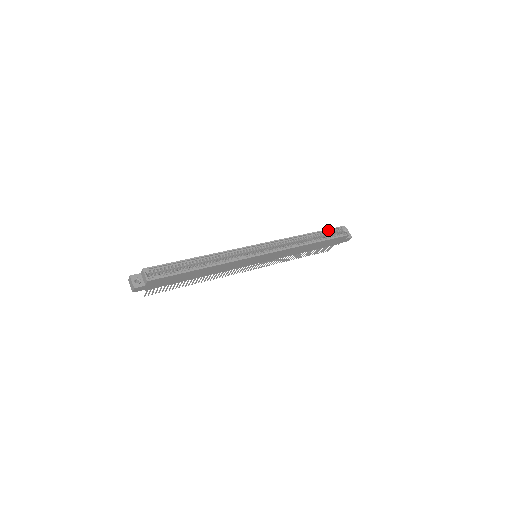
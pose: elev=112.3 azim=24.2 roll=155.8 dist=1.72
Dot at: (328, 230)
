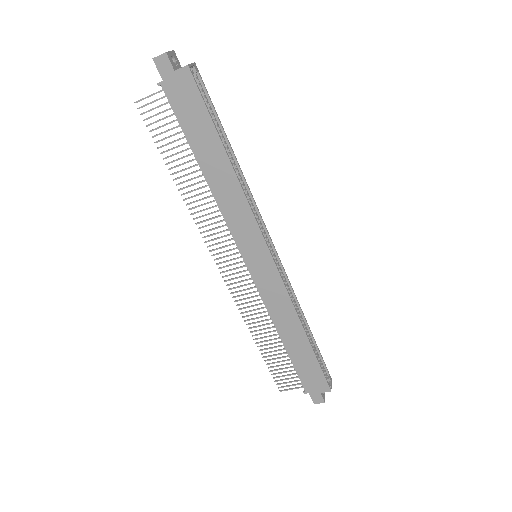
Dot at: (320, 355)
